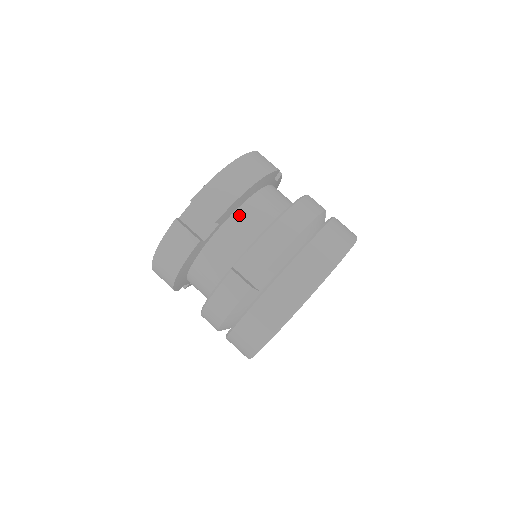
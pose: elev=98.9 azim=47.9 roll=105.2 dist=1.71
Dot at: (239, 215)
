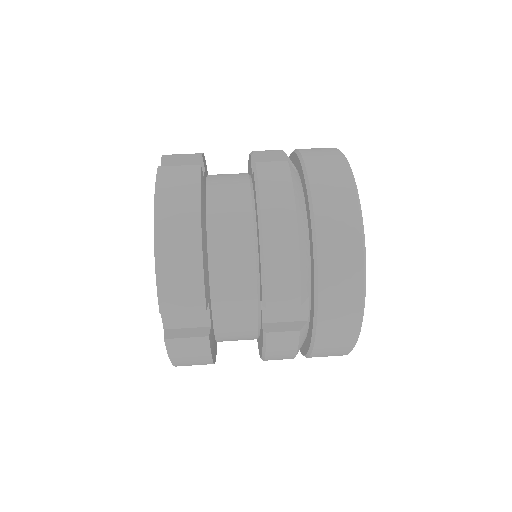
Dot at: occluded
